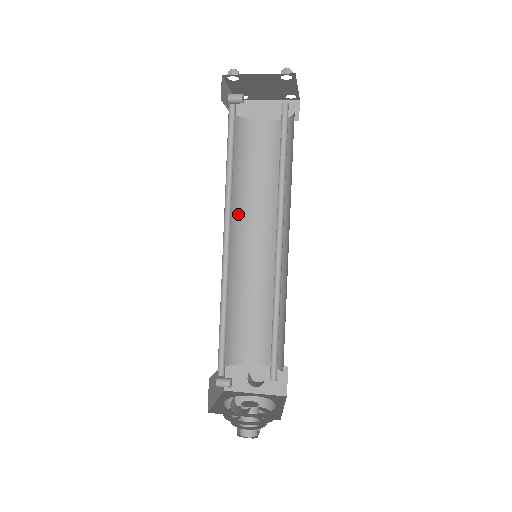
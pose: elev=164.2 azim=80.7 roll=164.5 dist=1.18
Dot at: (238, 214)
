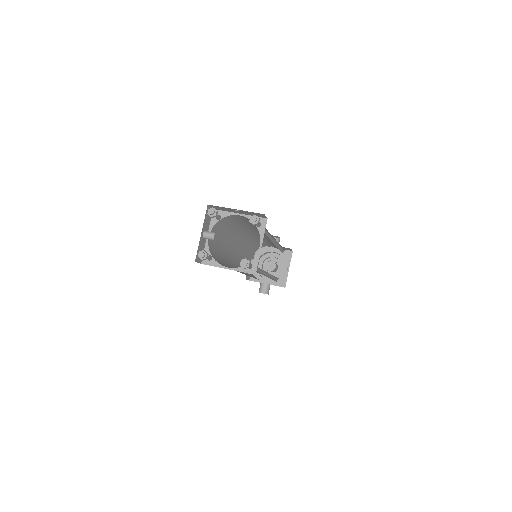
Dot at: (237, 235)
